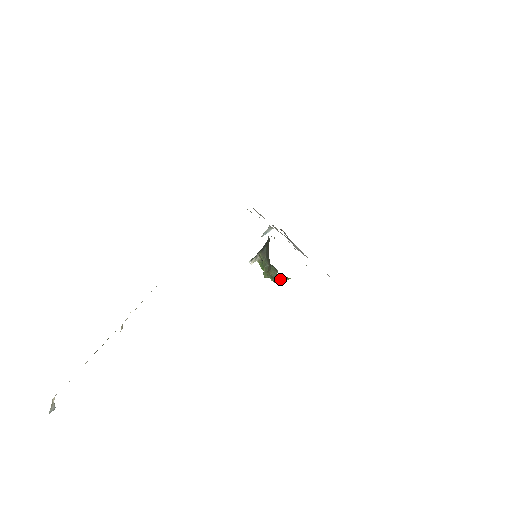
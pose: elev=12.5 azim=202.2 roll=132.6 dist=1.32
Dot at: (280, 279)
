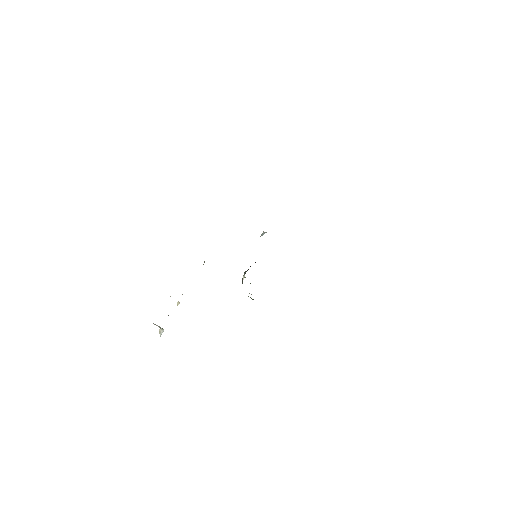
Dot at: occluded
